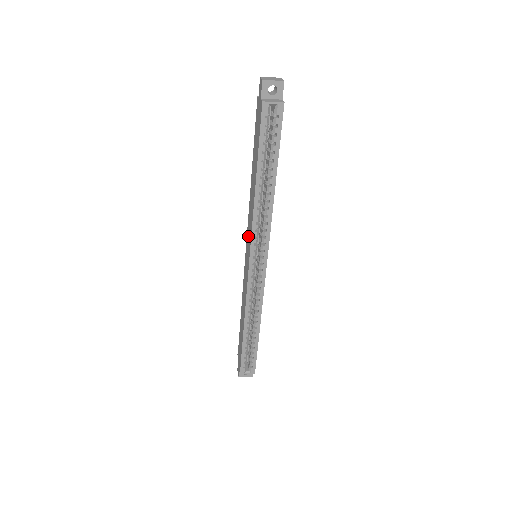
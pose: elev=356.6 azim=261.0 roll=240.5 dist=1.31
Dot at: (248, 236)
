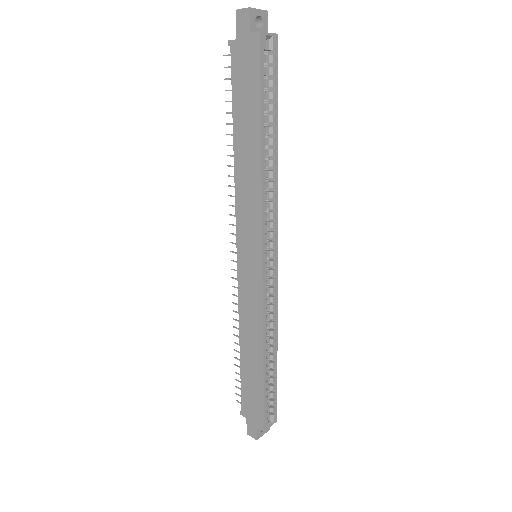
Dot at: (245, 231)
